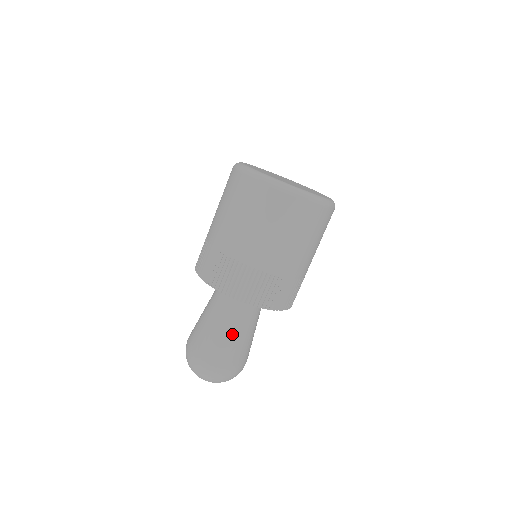
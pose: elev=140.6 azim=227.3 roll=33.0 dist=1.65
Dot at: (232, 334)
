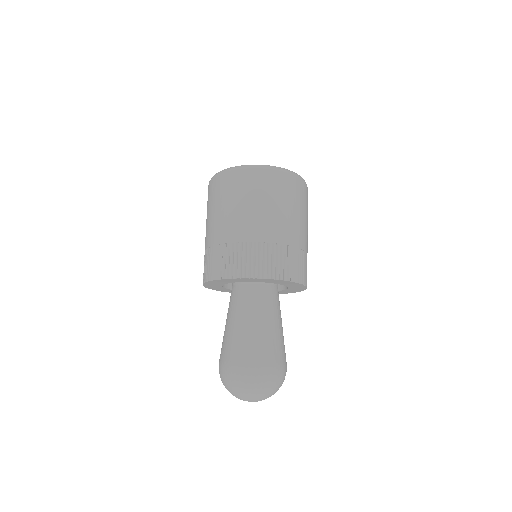
Dot at: (274, 329)
